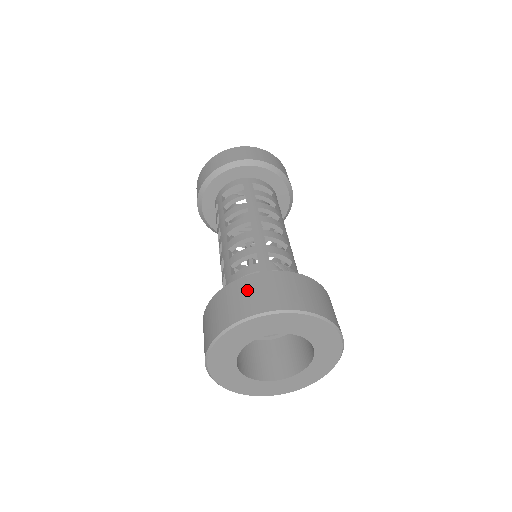
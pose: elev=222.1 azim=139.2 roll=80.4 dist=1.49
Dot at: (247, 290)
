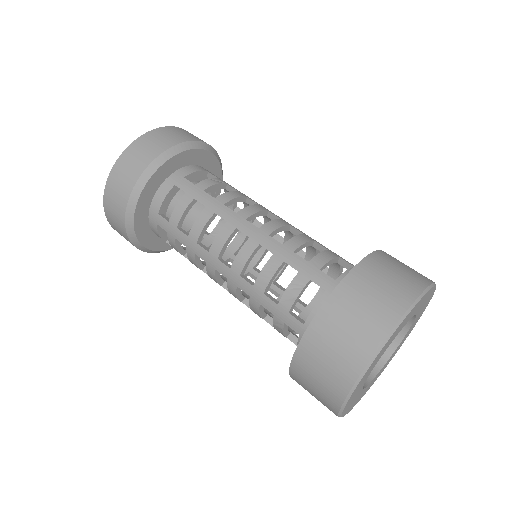
Dot at: (394, 263)
